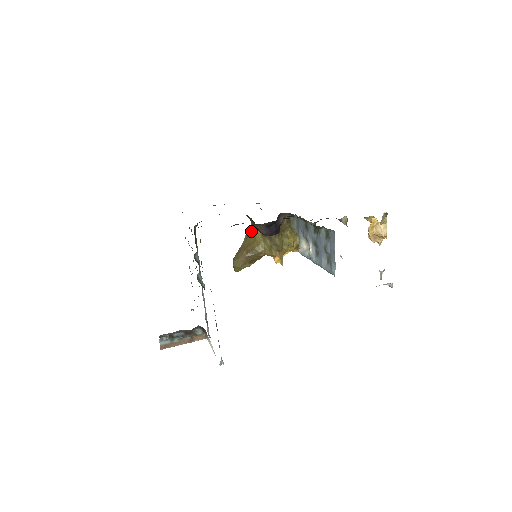
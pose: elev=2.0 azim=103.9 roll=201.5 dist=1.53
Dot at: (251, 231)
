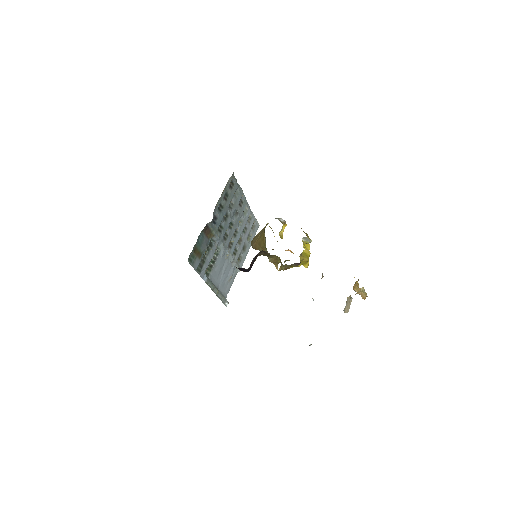
Dot at: (264, 229)
